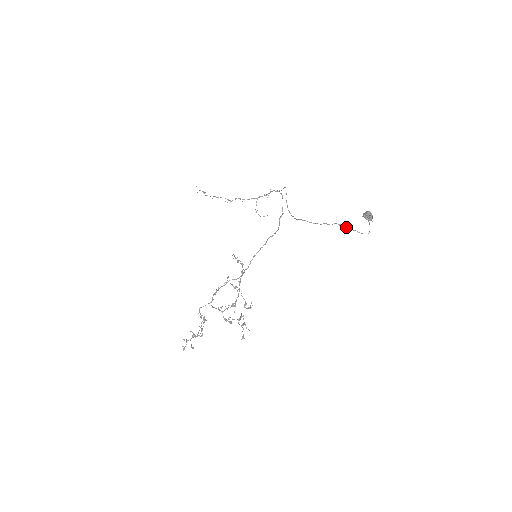
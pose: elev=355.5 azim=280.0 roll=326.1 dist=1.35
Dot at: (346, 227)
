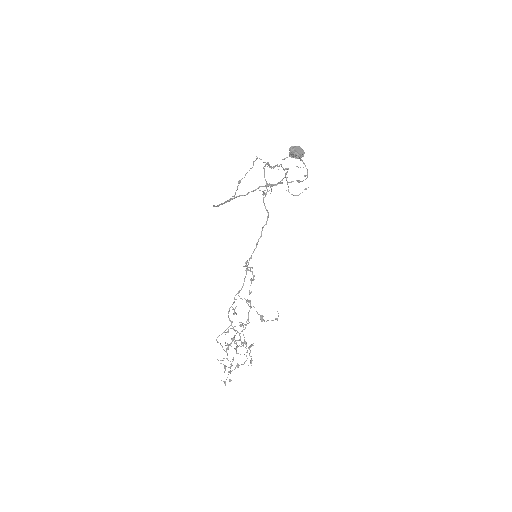
Dot at: (280, 183)
